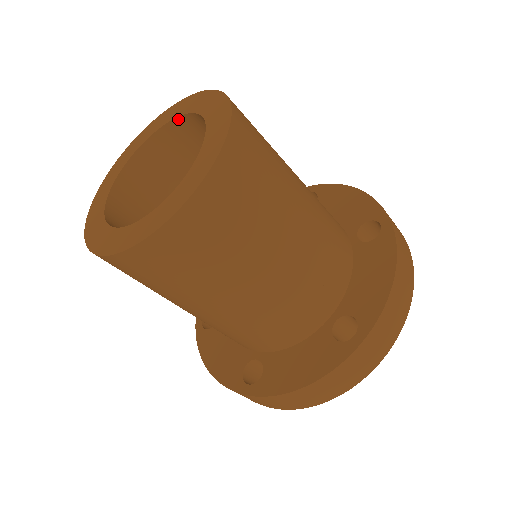
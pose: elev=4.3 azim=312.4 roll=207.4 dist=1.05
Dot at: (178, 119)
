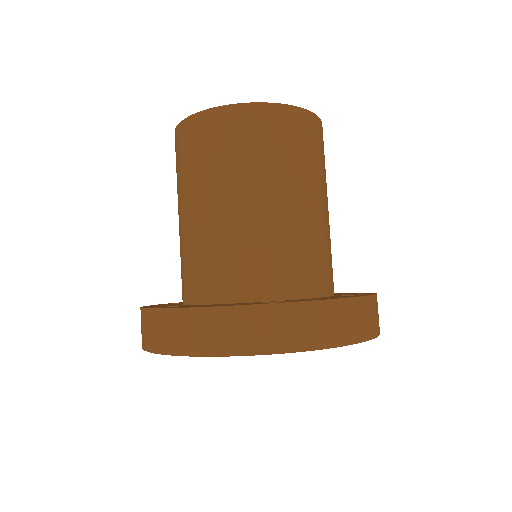
Dot at: occluded
